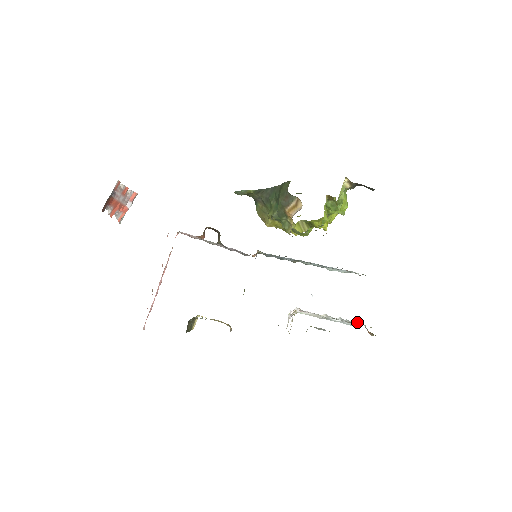
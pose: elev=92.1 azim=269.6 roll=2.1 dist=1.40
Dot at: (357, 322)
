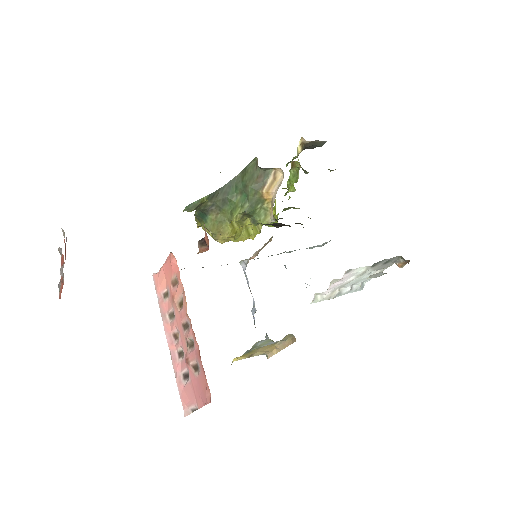
Dot at: (363, 282)
